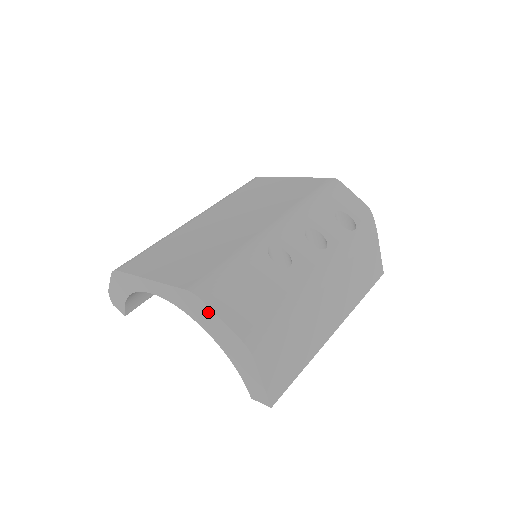
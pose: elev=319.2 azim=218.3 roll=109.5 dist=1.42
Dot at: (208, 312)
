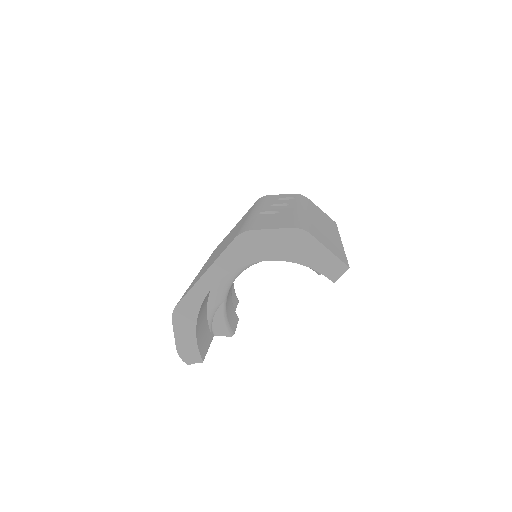
Dot at: (259, 236)
